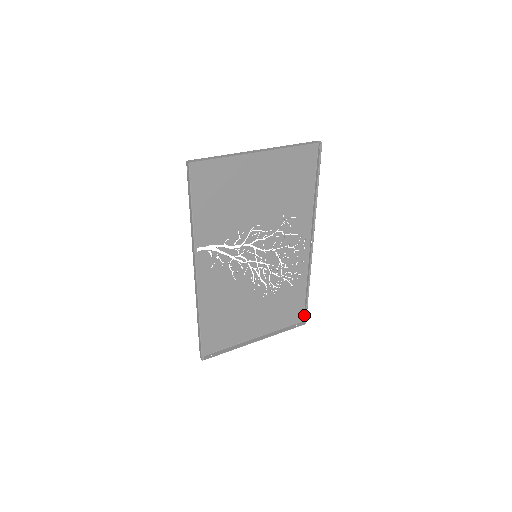
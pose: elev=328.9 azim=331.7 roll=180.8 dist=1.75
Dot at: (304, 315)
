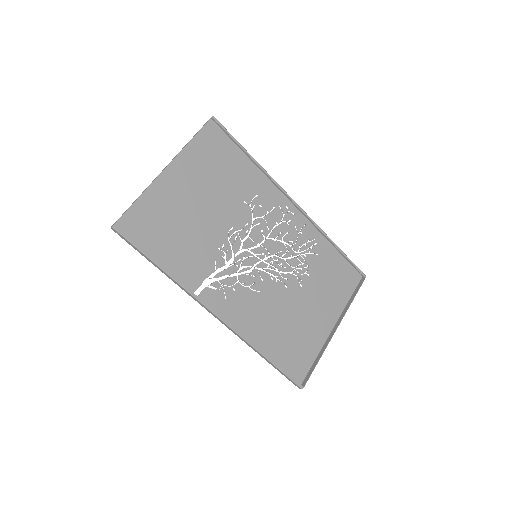
Dot at: (357, 271)
